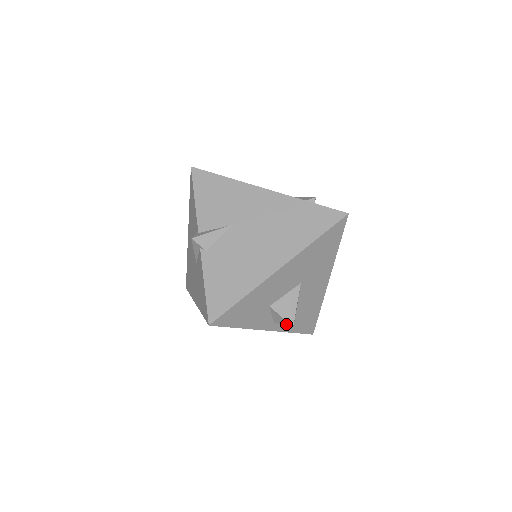
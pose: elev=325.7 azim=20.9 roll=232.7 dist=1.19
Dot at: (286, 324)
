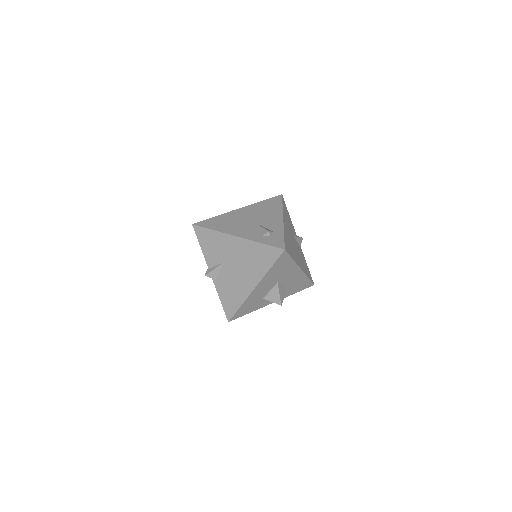
Dot at: (278, 303)
